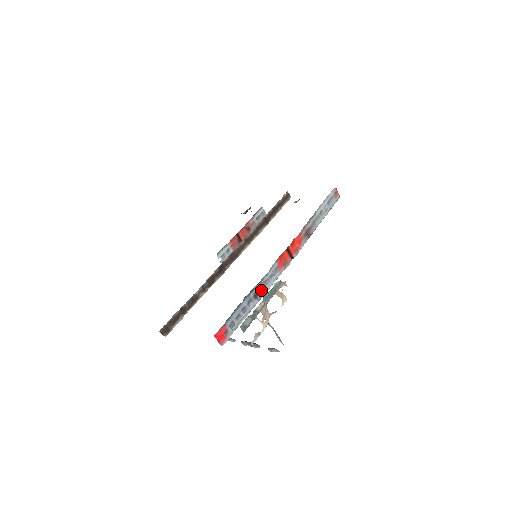
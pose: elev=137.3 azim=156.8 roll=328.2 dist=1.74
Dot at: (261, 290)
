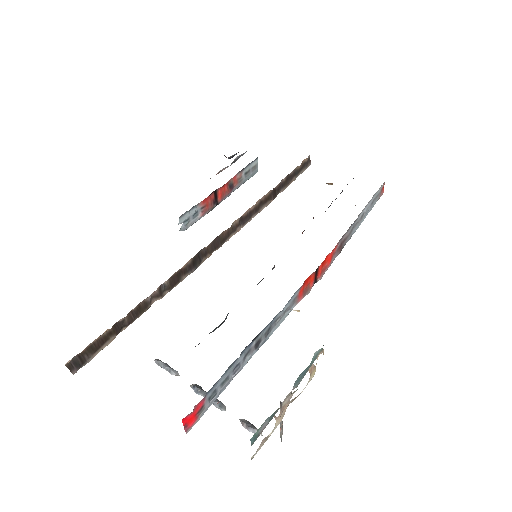
Dot at: (267, 334)
